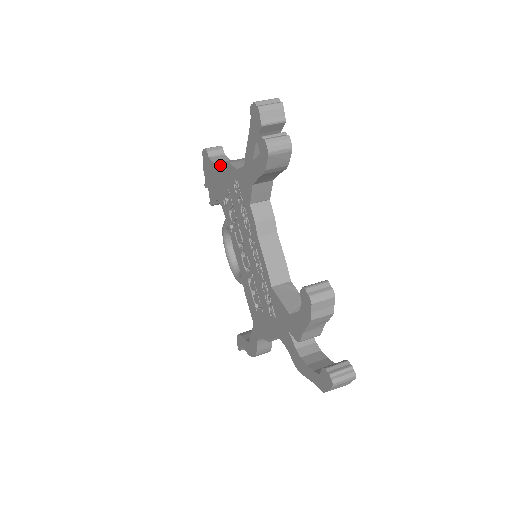
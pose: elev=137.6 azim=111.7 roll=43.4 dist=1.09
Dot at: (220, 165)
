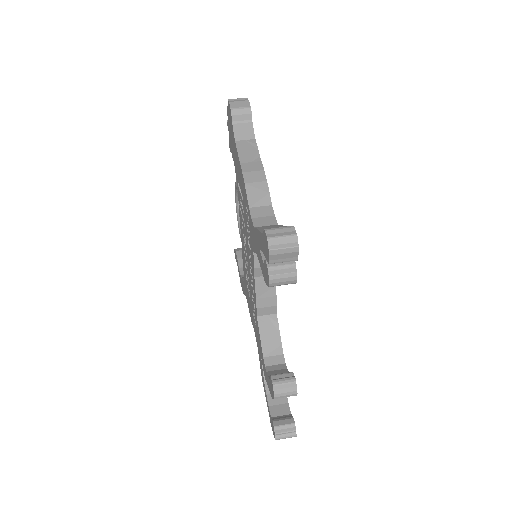
Dot at: (239, 161)
